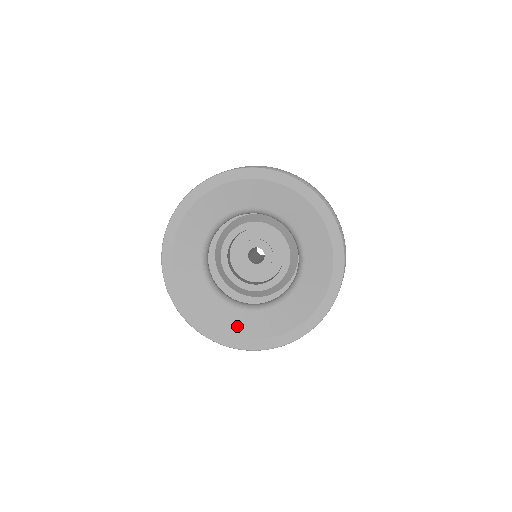
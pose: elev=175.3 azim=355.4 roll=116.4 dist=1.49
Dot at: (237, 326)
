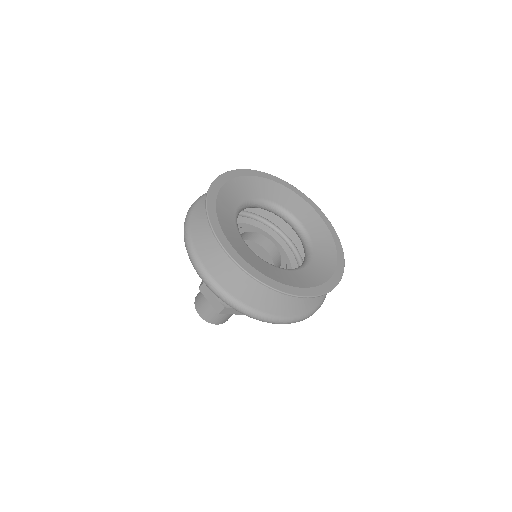
Dot at: (288, 279)
